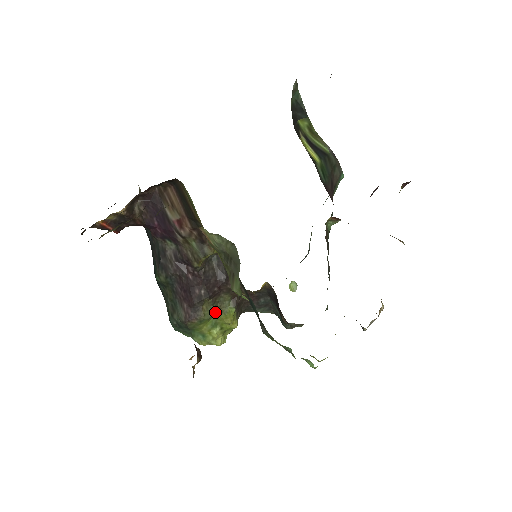
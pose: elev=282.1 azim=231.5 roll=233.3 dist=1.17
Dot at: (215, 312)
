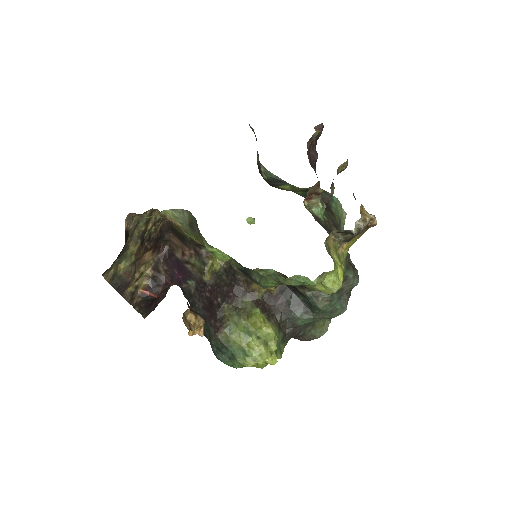
Dot at: (241, 318)
